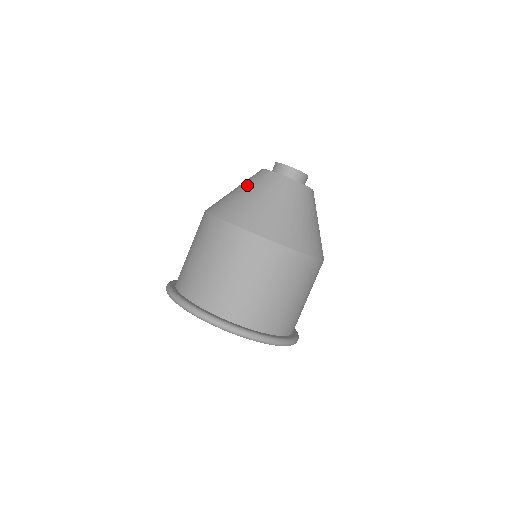
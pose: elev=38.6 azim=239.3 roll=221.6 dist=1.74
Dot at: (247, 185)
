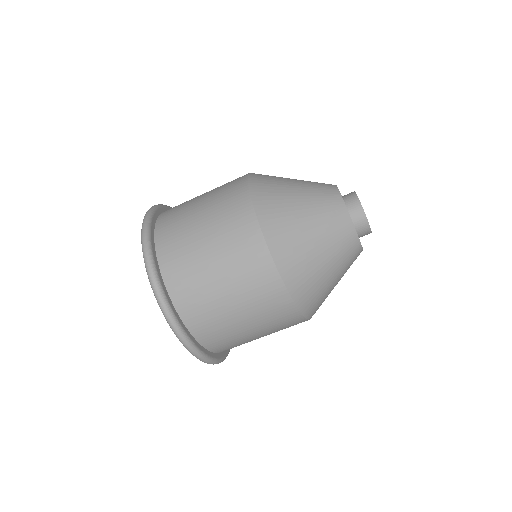
Dot at: (307, 187)
